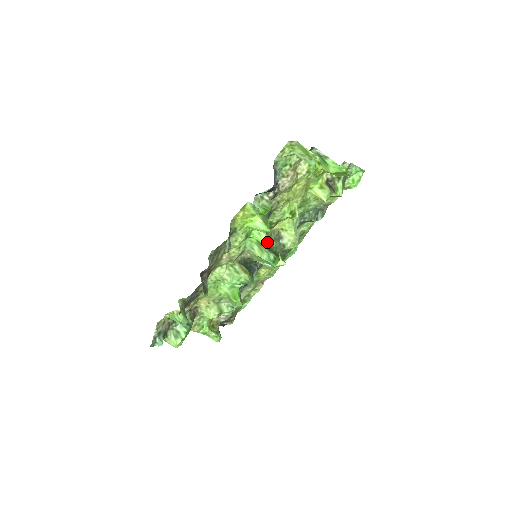
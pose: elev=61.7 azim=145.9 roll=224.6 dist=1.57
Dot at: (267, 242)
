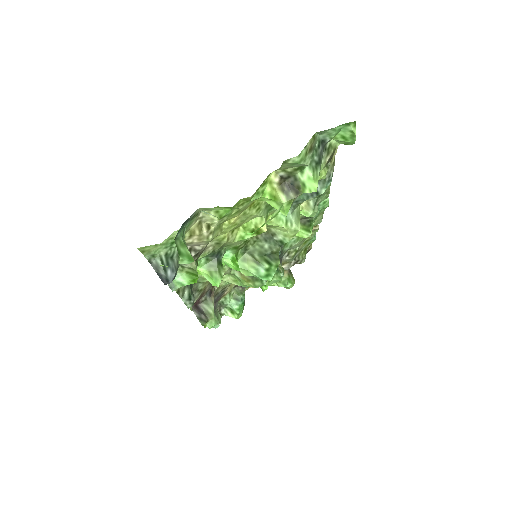
Dot at: (255, 249)
